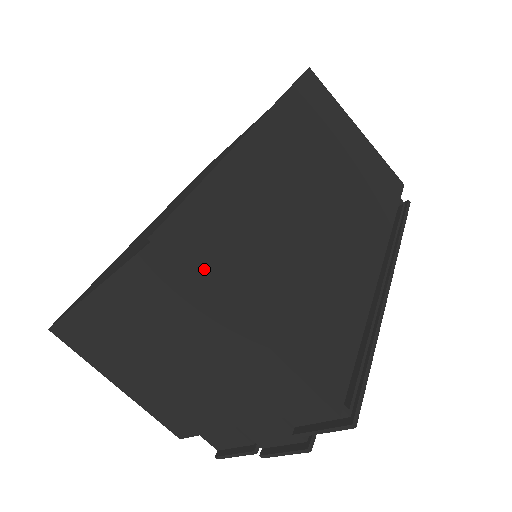
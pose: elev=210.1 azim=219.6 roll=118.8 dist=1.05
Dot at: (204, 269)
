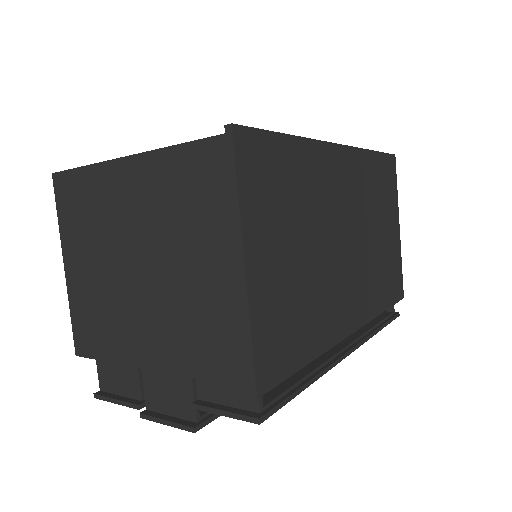
Dot at: (246, 185)
